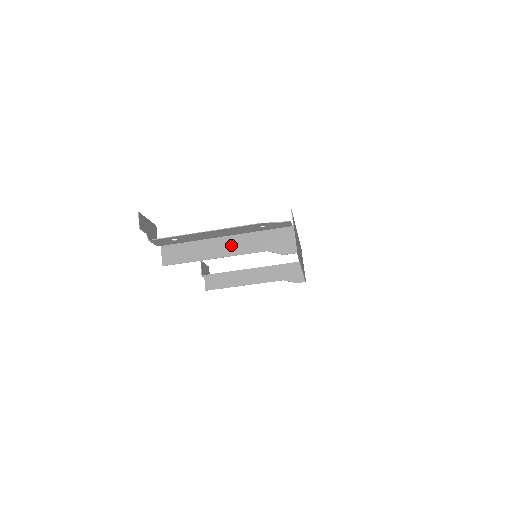
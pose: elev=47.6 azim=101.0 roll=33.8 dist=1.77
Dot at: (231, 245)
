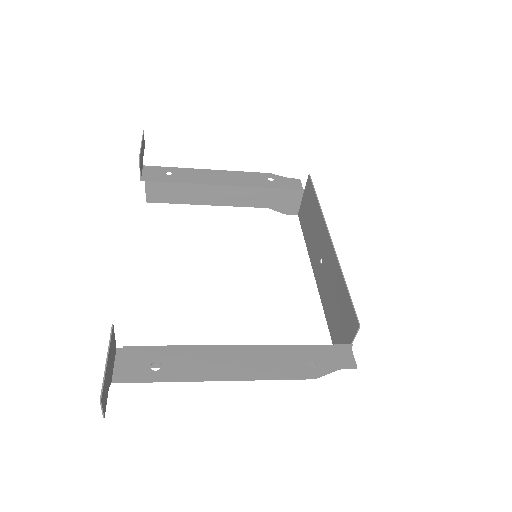
Dot at: occluded
